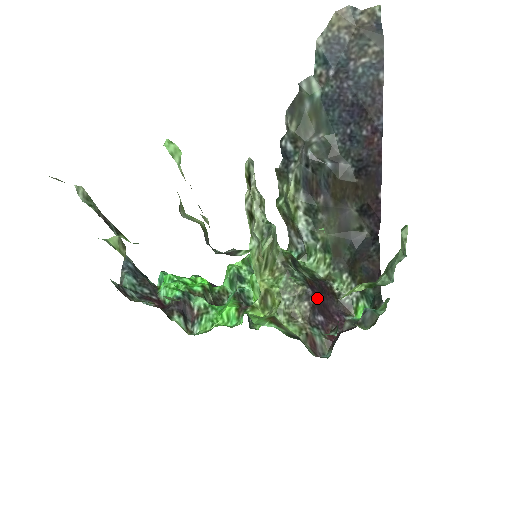
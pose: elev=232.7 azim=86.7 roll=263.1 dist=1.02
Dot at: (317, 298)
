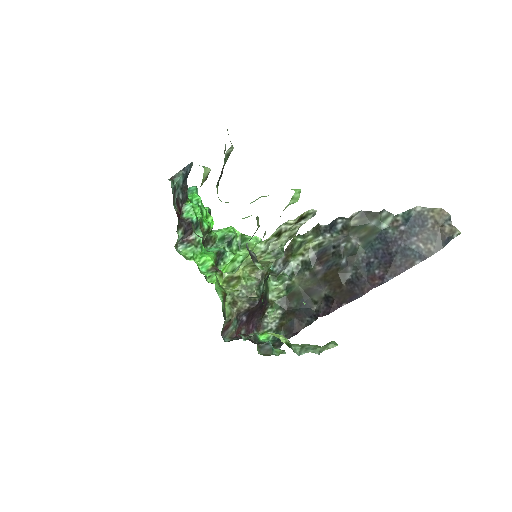
Dot at: (255, 308)
